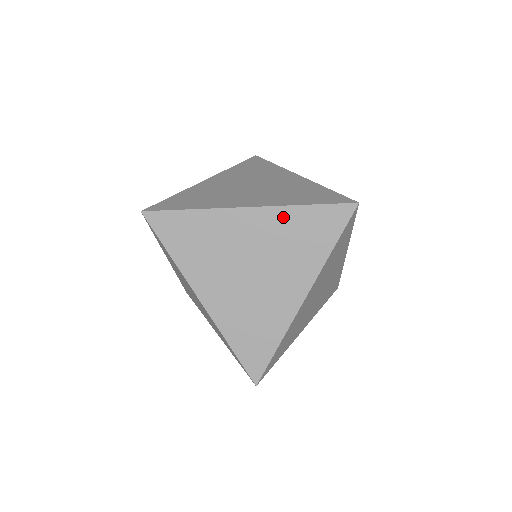
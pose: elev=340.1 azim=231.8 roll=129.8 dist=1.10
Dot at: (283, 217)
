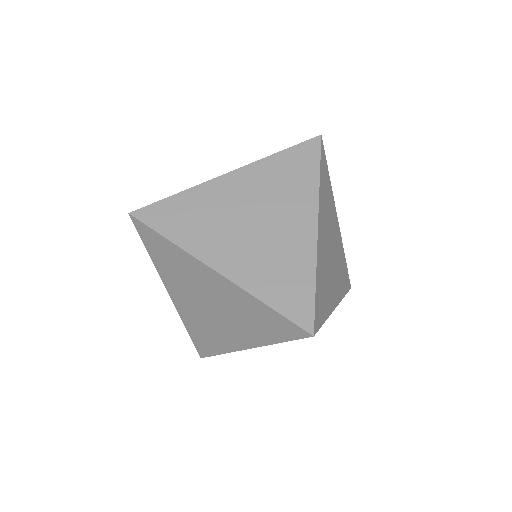
Dot at: (243, 297)
